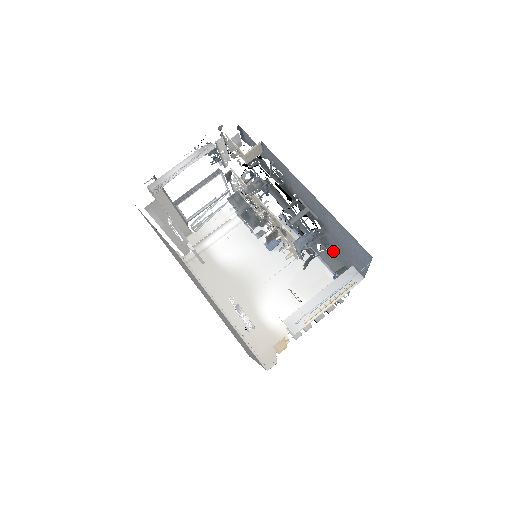
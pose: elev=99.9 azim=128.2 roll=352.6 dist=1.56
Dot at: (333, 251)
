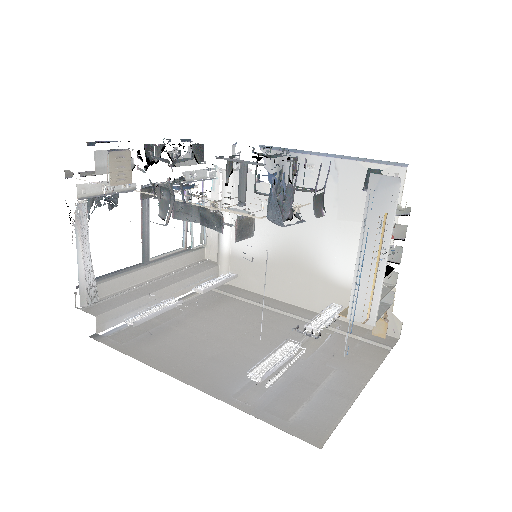
Dot at: occluded
